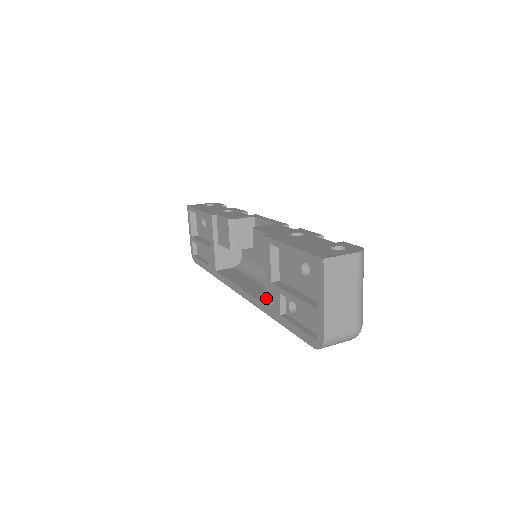
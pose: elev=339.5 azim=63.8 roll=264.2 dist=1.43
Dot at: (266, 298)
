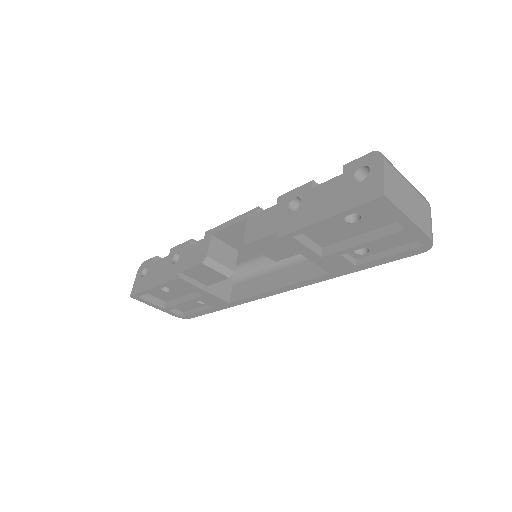
Dot at: (325, 270)
